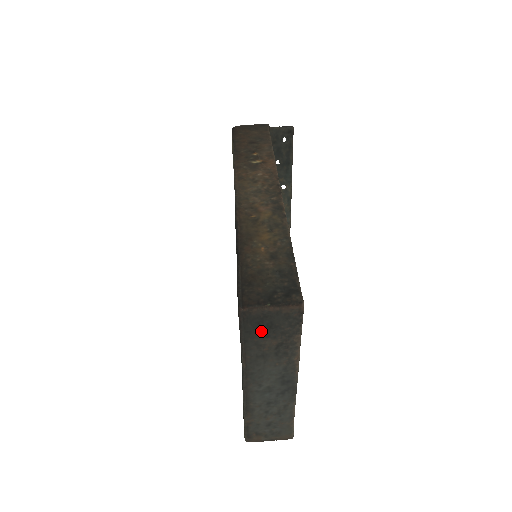
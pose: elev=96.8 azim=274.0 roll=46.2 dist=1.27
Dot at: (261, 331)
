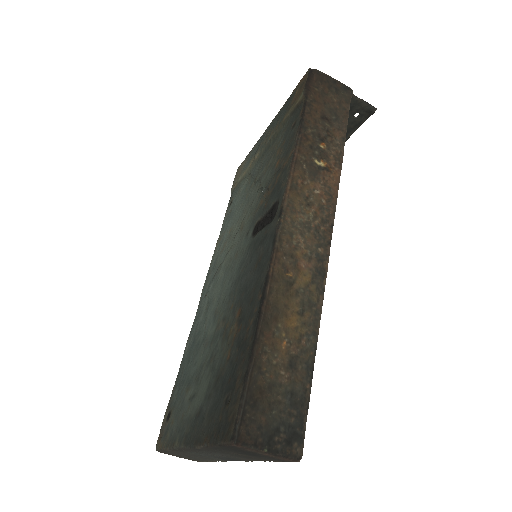
Dot at: (239, 452)
